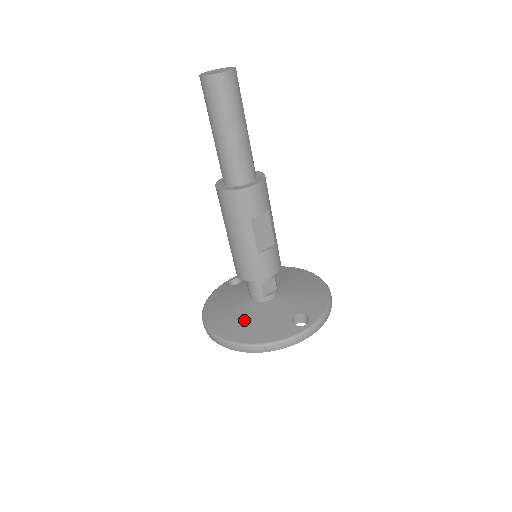
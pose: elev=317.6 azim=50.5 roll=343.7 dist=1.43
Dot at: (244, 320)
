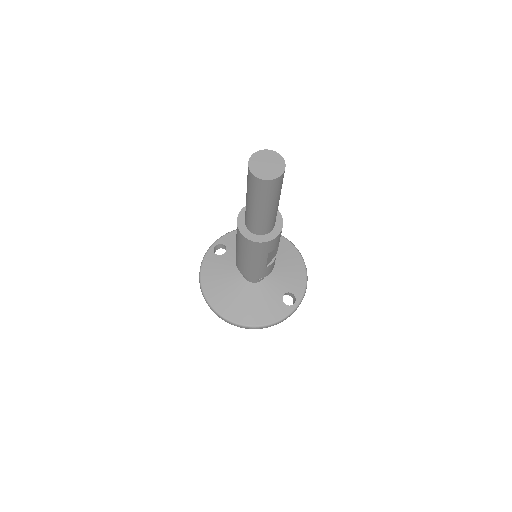
Dot at: (244, 302)
